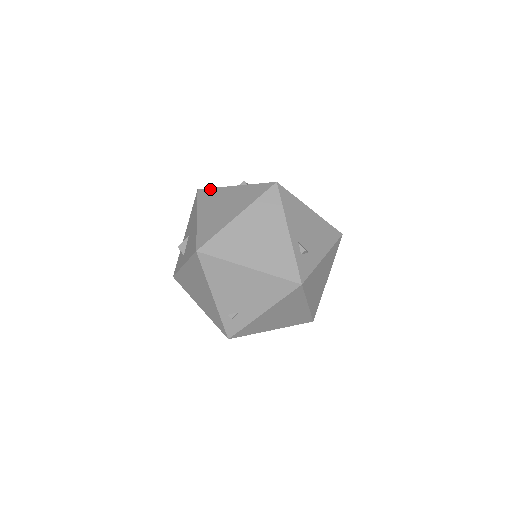
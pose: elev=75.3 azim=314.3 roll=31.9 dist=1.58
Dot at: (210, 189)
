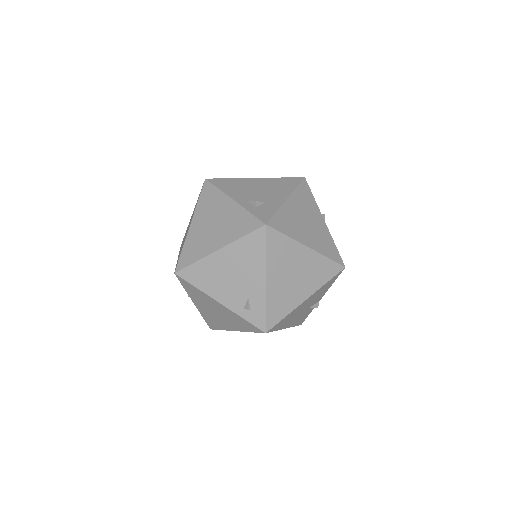
Dot at: occluded
